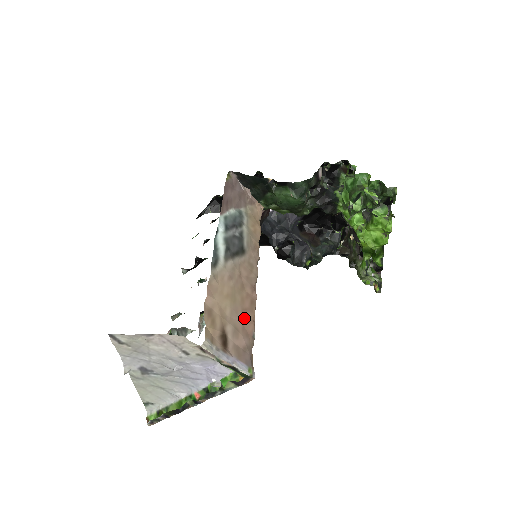
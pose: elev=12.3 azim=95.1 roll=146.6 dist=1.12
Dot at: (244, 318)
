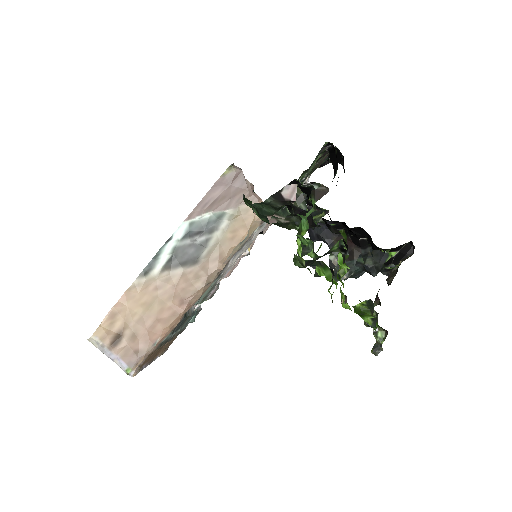
Dot at: (153, 327)
